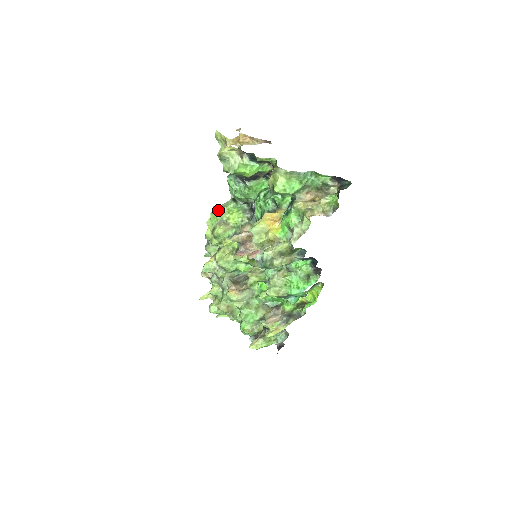
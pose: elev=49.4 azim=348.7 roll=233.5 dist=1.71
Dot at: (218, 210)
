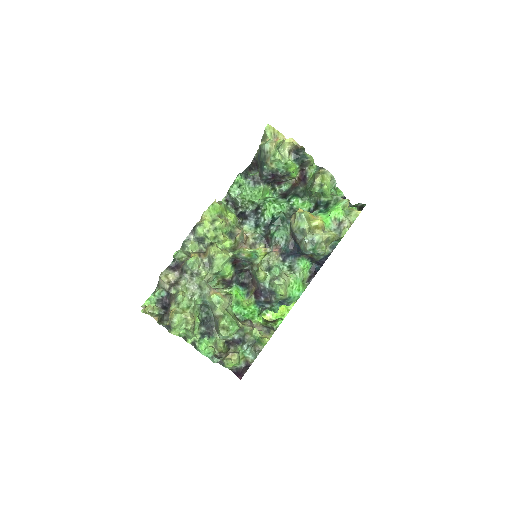
Dot at: (218, 204)
